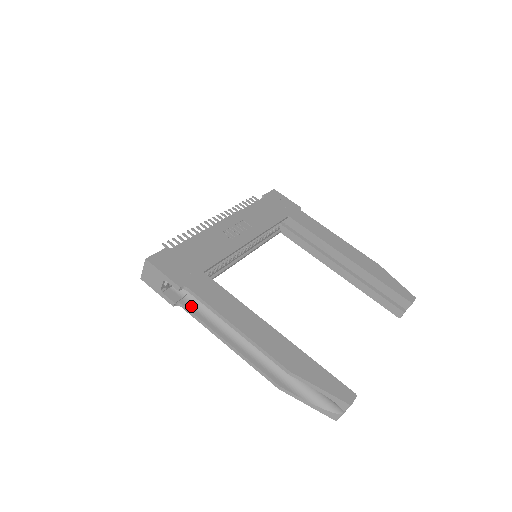
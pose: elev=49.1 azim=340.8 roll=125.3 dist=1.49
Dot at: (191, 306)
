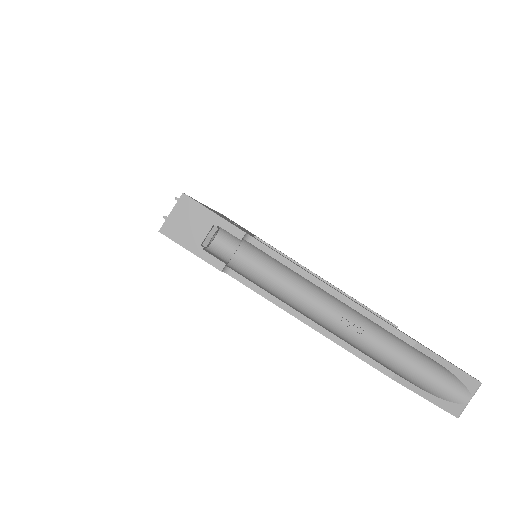
Dot at: (242, 275)
